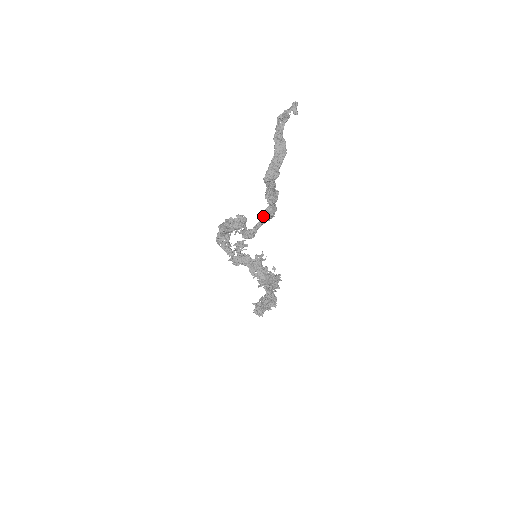
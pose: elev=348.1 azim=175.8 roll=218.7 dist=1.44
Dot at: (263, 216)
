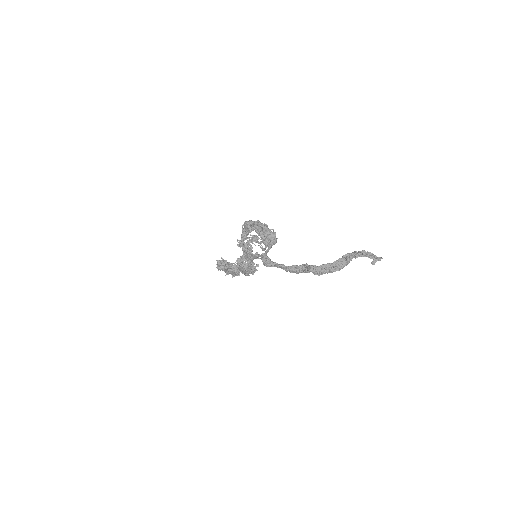
Dot at: (286, 267)
